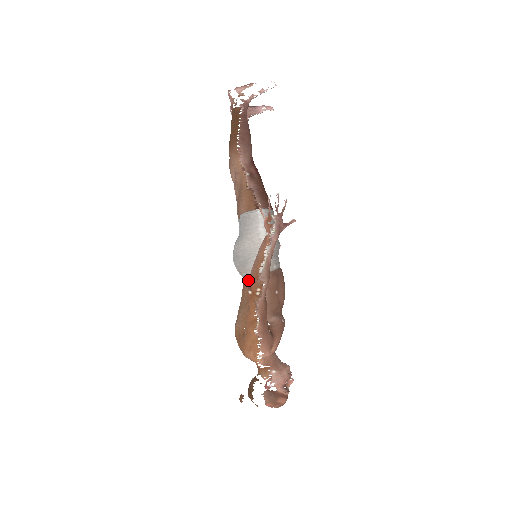
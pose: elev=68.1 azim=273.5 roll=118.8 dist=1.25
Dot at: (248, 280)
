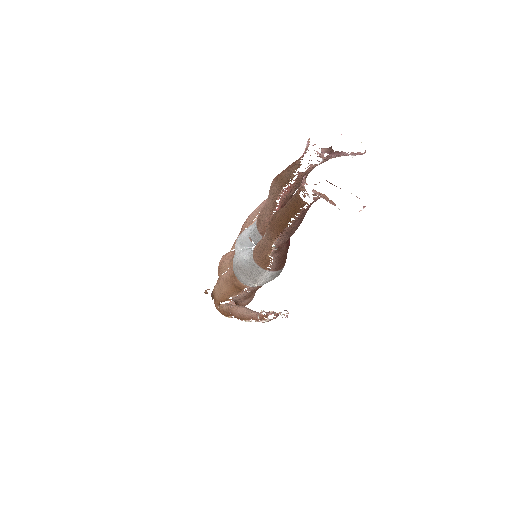
Dot at: (237, 282)
